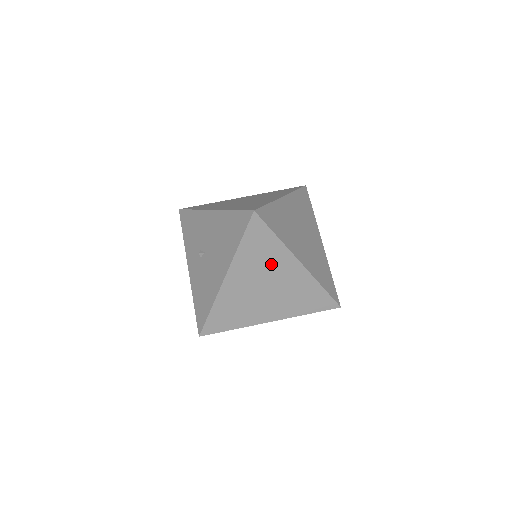
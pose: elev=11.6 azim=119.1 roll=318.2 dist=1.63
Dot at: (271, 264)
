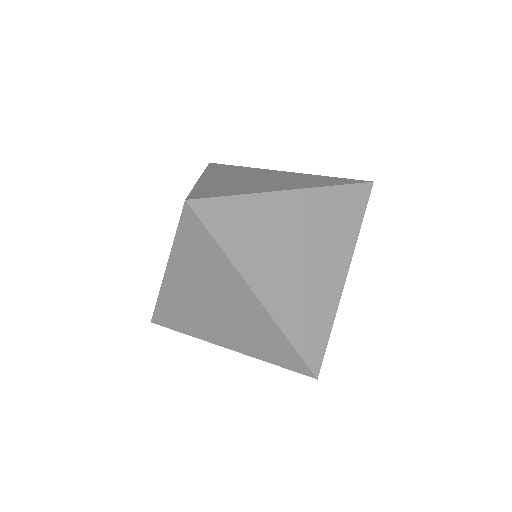
Dot at: (217, 279)
